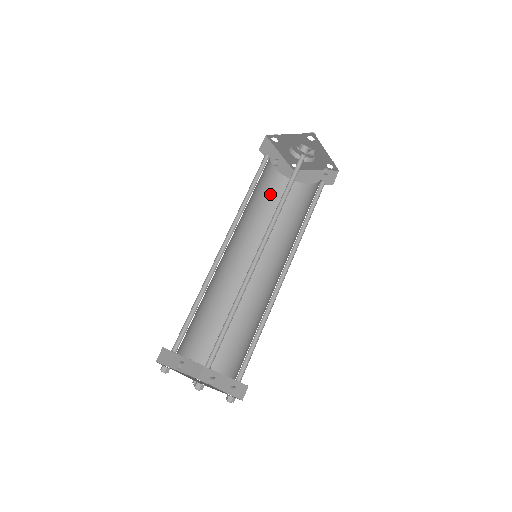
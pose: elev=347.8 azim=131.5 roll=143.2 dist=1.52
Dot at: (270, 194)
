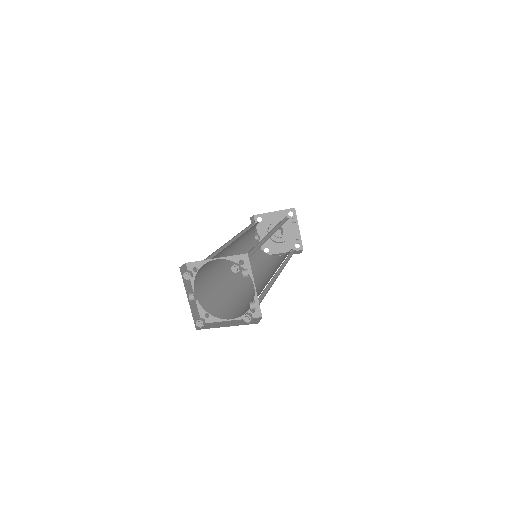
Dot at: occluded
